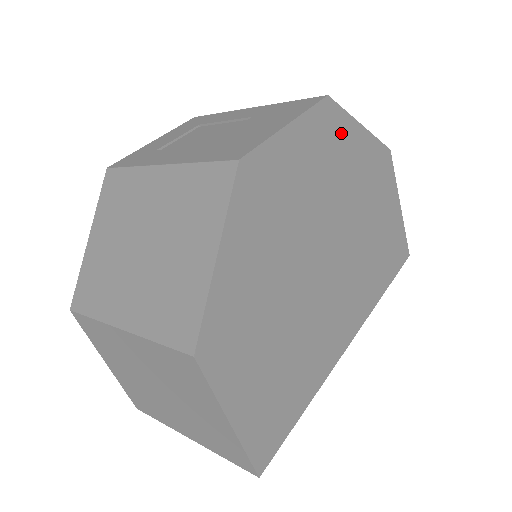
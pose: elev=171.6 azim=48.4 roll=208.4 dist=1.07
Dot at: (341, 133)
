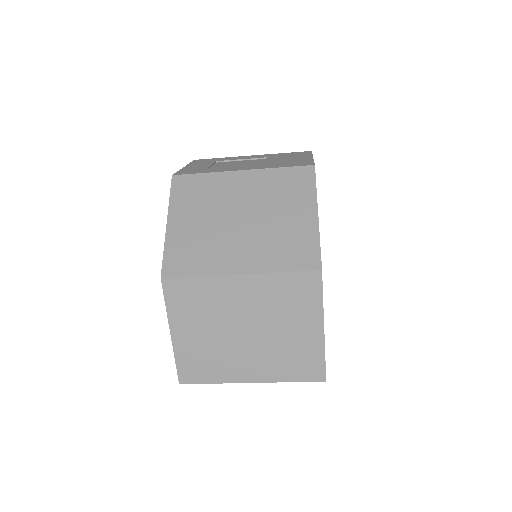
Dot at: occluded
